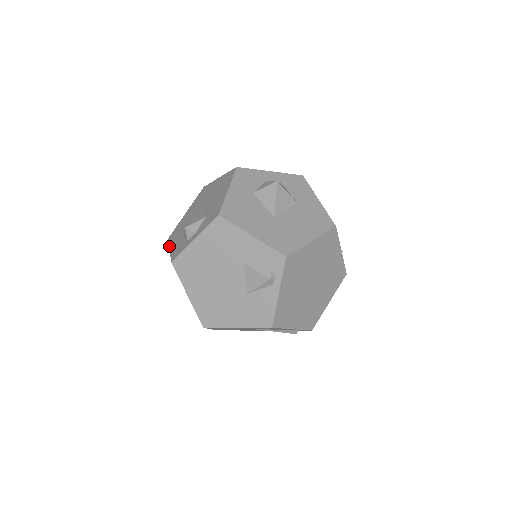
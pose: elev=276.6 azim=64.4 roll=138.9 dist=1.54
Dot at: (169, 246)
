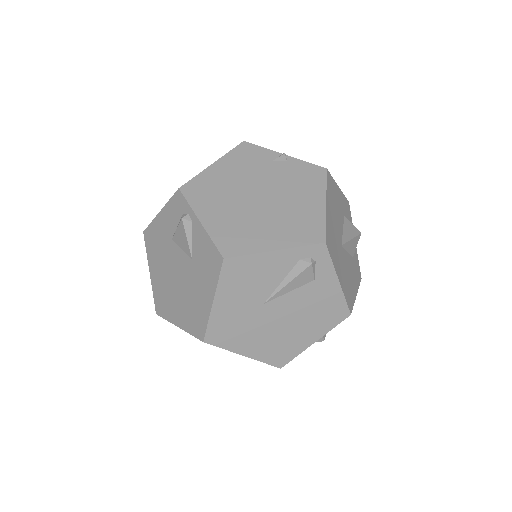
Dot at: occluded
